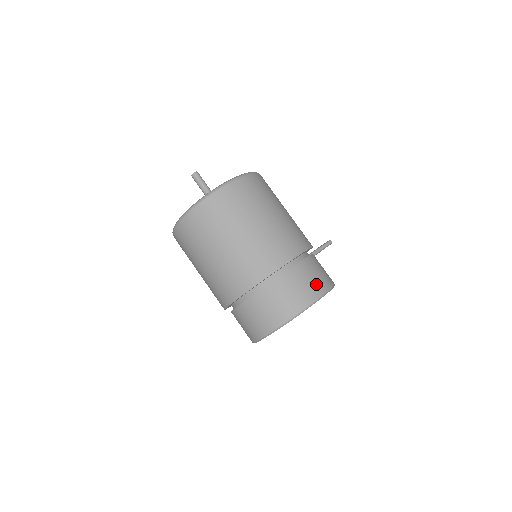
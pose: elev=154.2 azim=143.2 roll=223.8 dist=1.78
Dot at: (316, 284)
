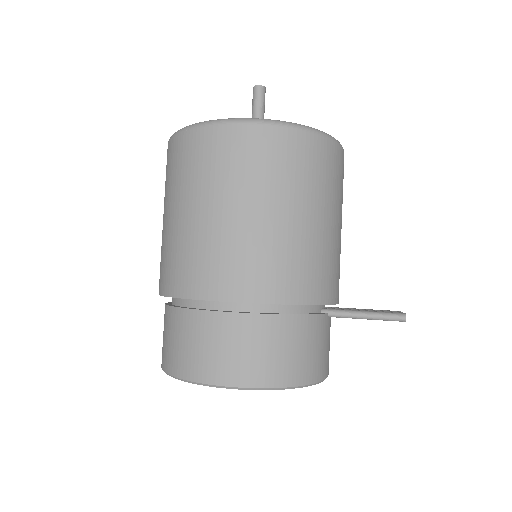
Dot at: (233, 363)
